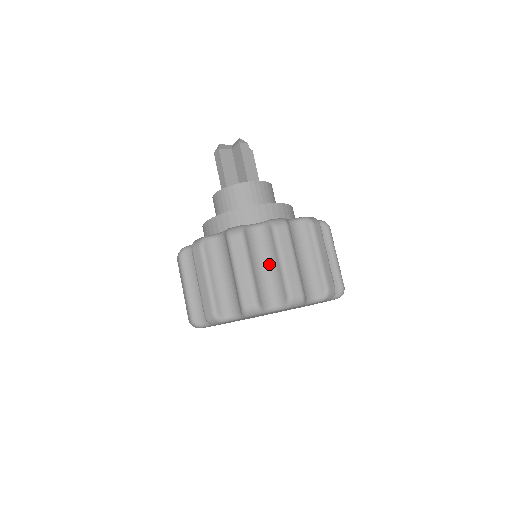
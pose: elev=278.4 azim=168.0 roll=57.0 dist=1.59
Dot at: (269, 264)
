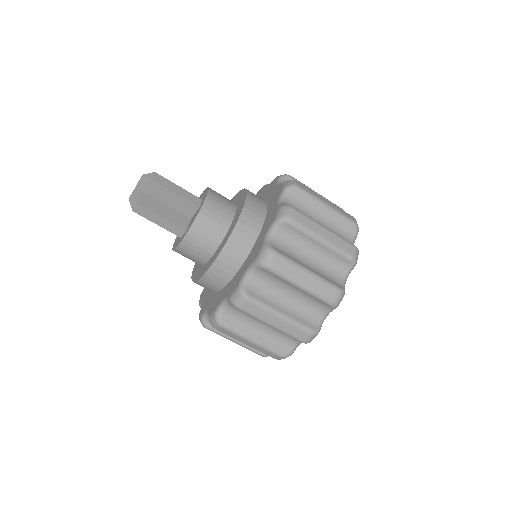
Dot at: occluded
